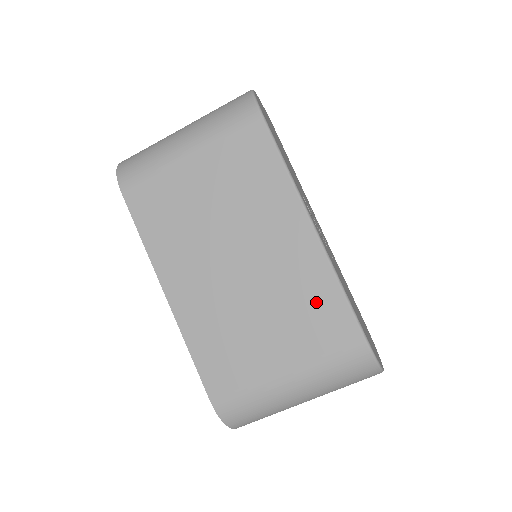
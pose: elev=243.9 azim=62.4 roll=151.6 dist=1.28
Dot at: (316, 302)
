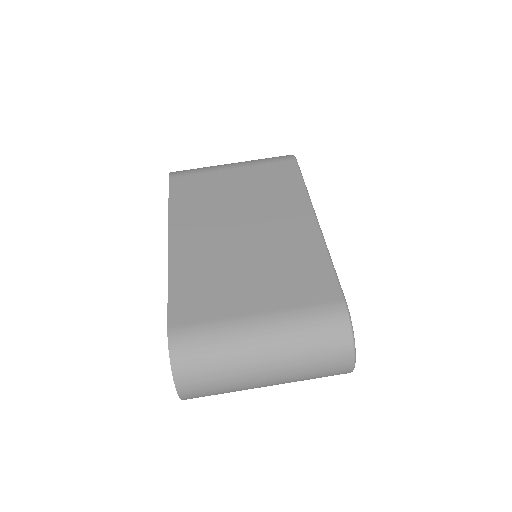
Dot at: (305, 266)
